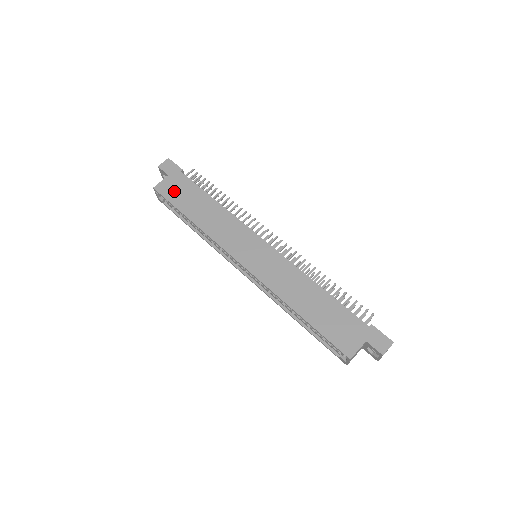
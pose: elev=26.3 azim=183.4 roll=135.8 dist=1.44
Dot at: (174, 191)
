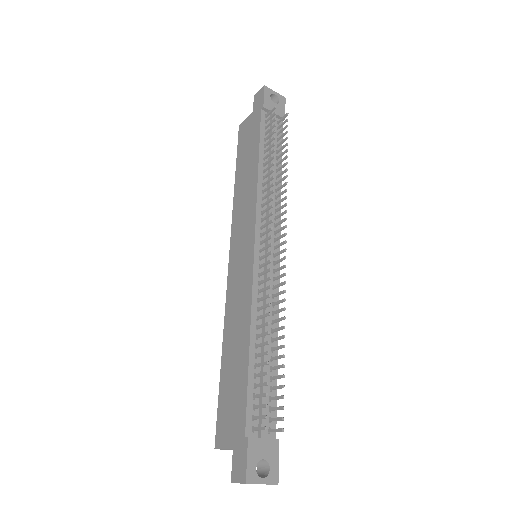
Dot at: (245, 136)
